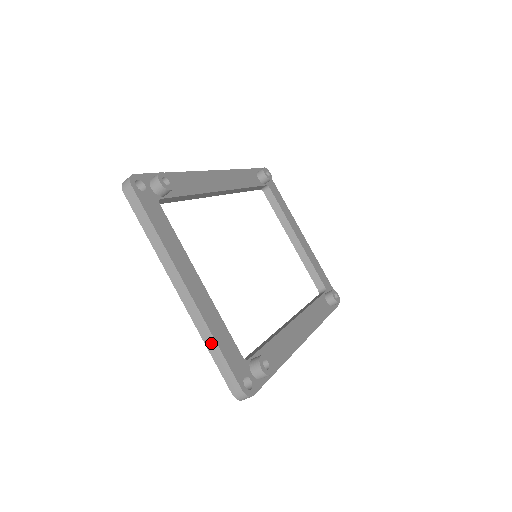
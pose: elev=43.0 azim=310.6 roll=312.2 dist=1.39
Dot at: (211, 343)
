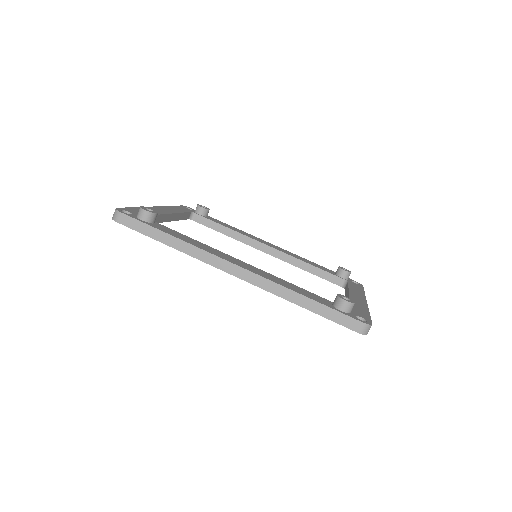
Dot at: occluded
